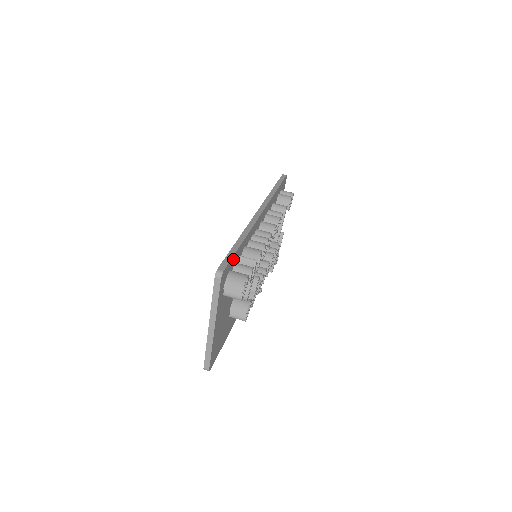
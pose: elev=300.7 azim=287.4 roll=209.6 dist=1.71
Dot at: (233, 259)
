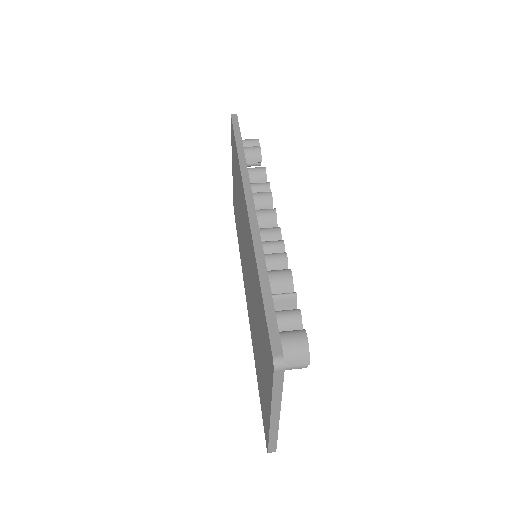
Dot at: (274, 316)
